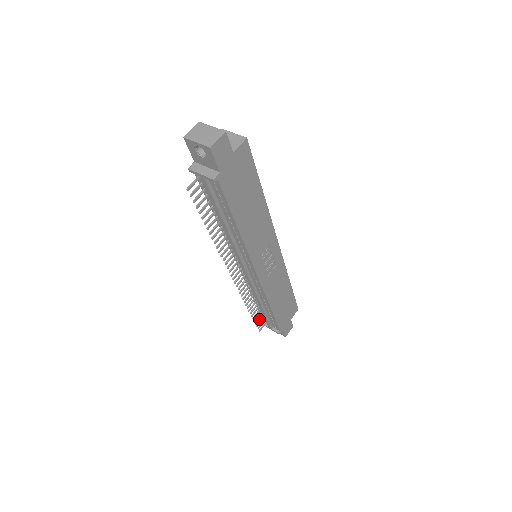
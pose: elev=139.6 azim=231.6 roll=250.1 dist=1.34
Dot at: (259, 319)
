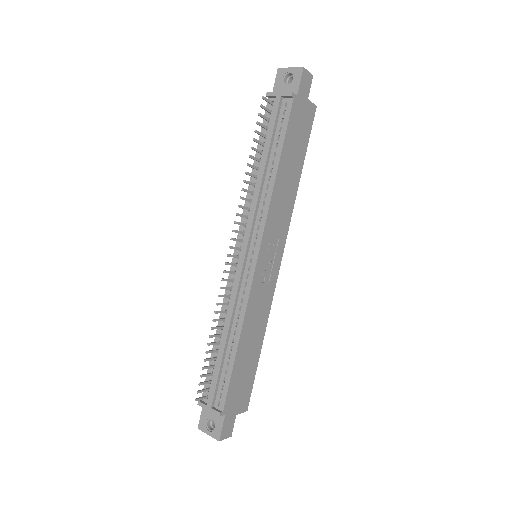
Dot at: (206, 375)
